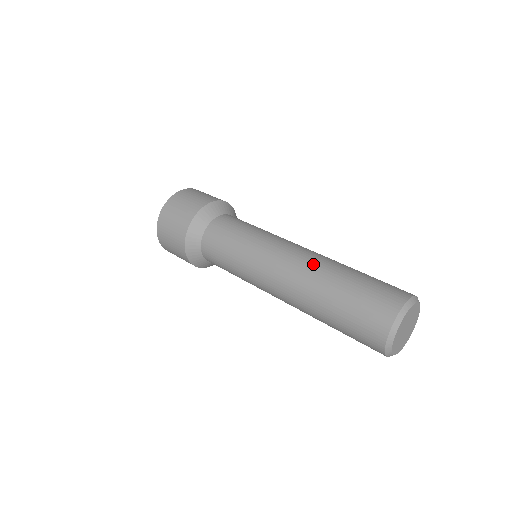
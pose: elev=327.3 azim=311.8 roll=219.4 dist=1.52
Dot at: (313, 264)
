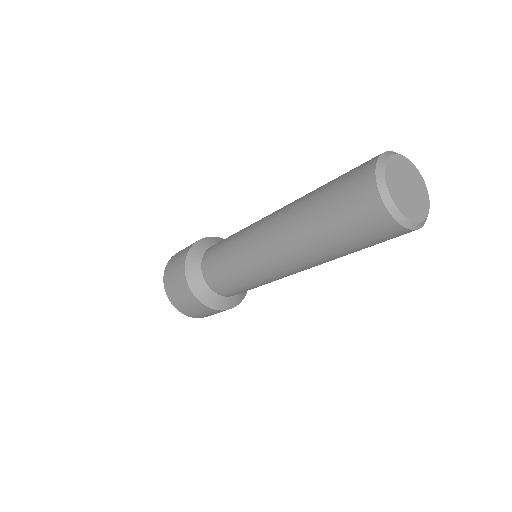
Dot at: occluded
